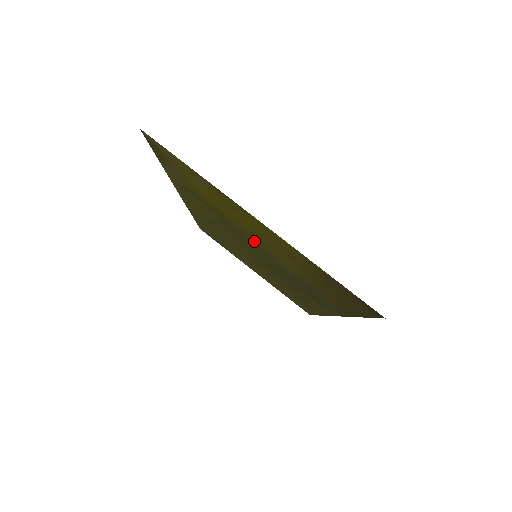
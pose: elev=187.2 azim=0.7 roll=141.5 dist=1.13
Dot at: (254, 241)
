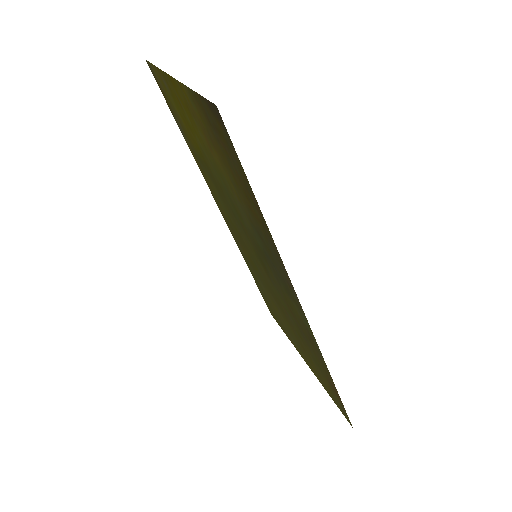
Dot at: (221, 183)
